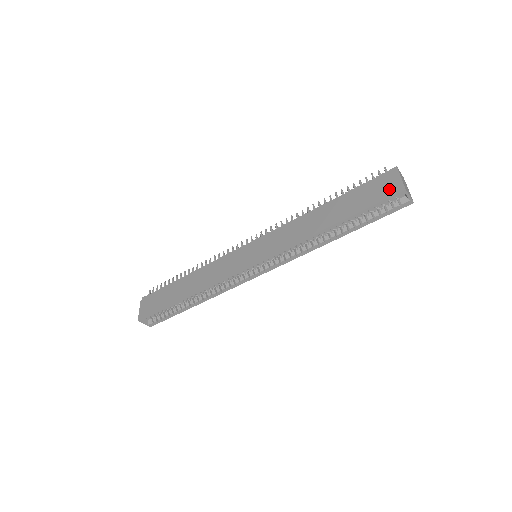
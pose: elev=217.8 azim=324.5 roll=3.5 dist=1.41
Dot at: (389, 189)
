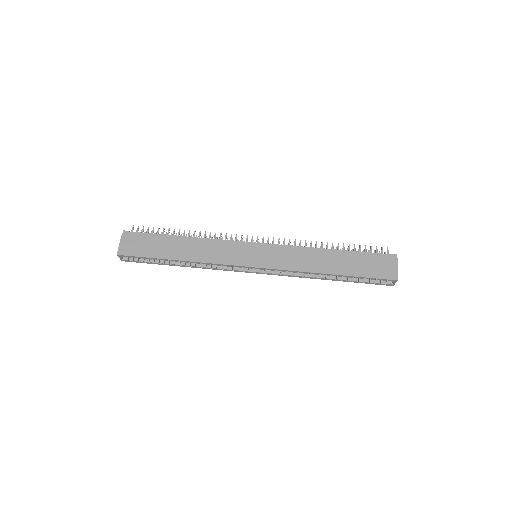
Dot at: (386, 272)
